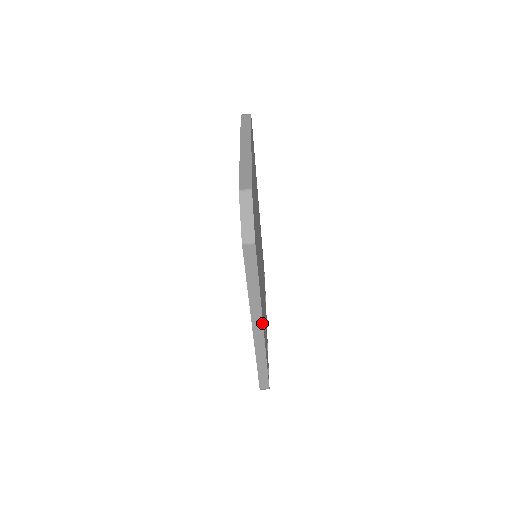
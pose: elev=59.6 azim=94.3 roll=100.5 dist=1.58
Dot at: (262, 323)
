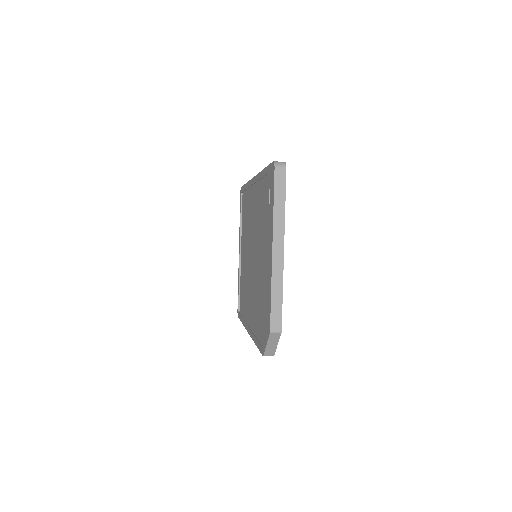
Dot at: occluded
